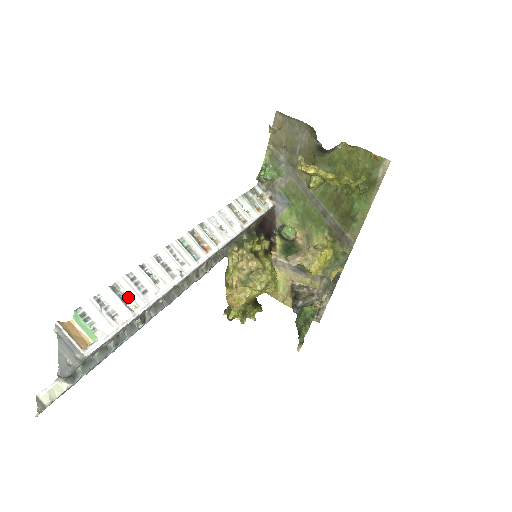
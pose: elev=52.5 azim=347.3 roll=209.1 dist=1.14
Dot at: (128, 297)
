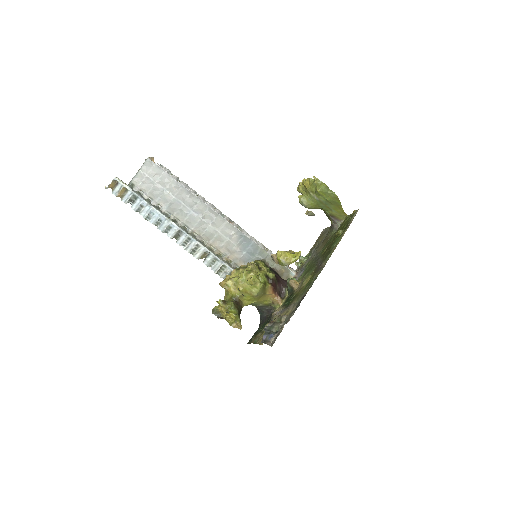
Dot at: (180, 182)
